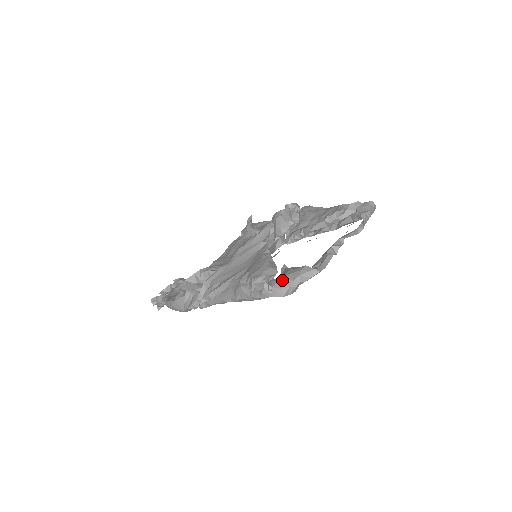
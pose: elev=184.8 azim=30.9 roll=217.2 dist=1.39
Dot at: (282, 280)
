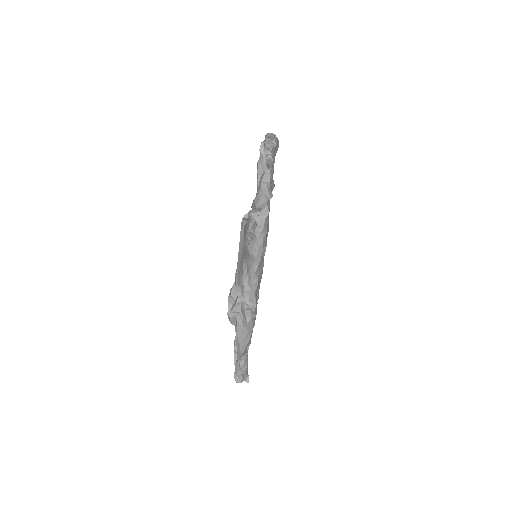
Dot at: (256, 197)
